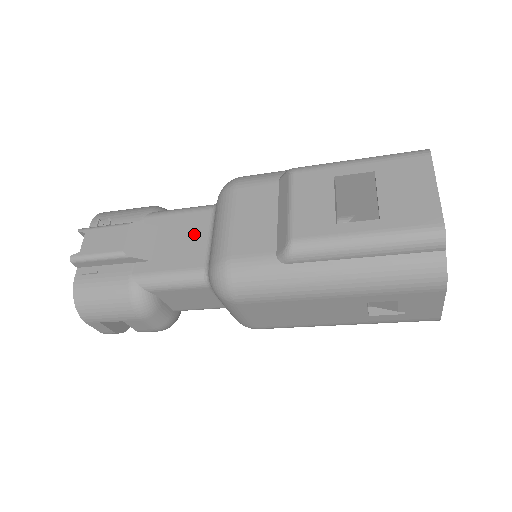
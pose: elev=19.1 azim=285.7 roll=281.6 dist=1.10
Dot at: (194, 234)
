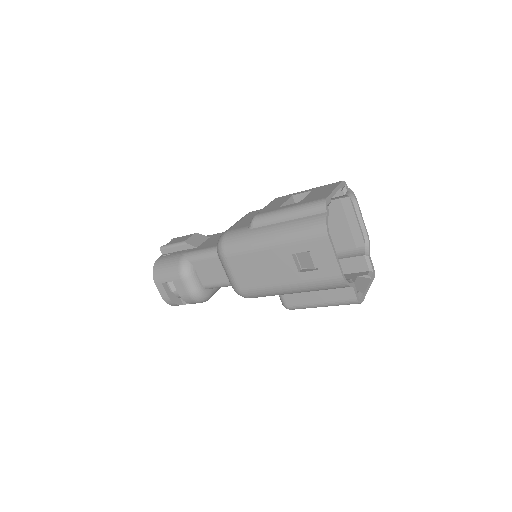
Dot at: occluded
